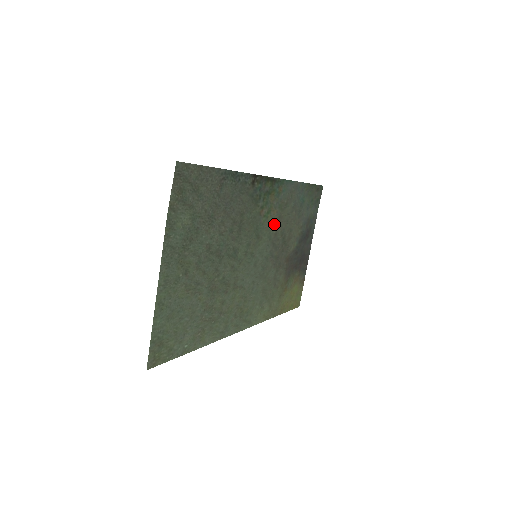
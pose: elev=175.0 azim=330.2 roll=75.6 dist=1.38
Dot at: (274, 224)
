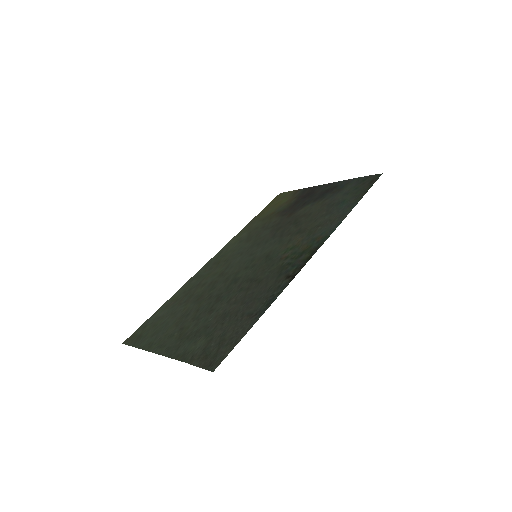
Dot at: (293, 237)
